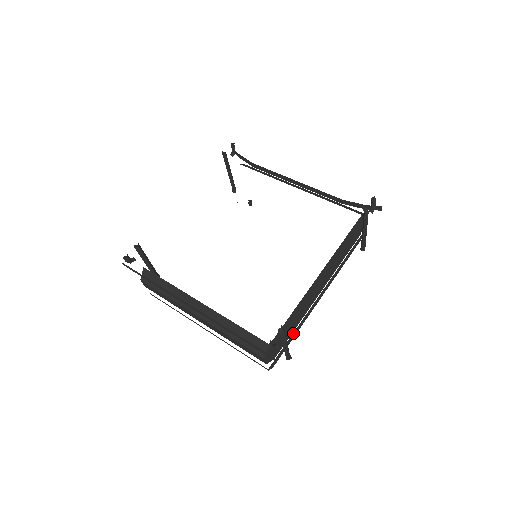
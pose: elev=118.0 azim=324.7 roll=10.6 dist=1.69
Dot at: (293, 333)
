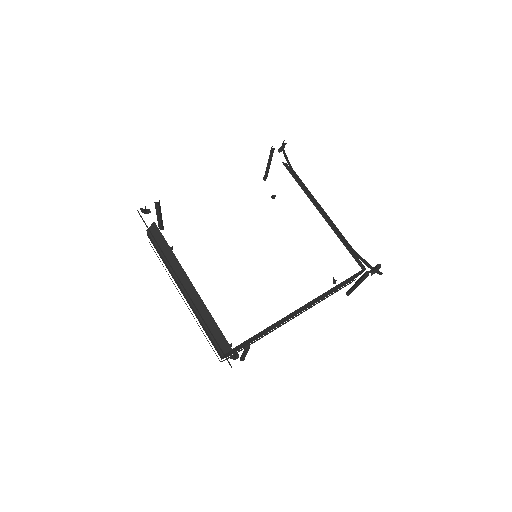
Dot at: occluded
